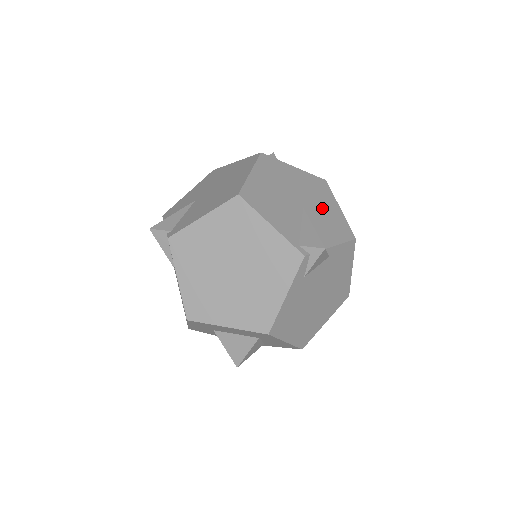
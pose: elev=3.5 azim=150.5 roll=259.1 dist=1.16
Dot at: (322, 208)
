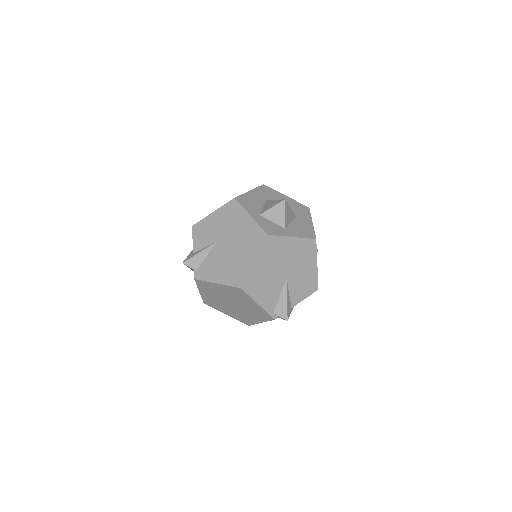
Dot at: (302, 272)
